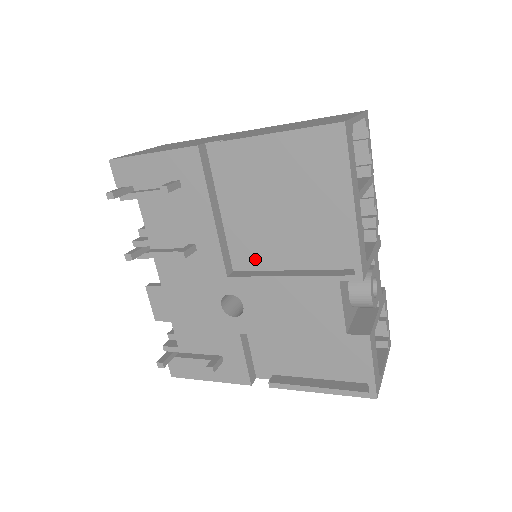
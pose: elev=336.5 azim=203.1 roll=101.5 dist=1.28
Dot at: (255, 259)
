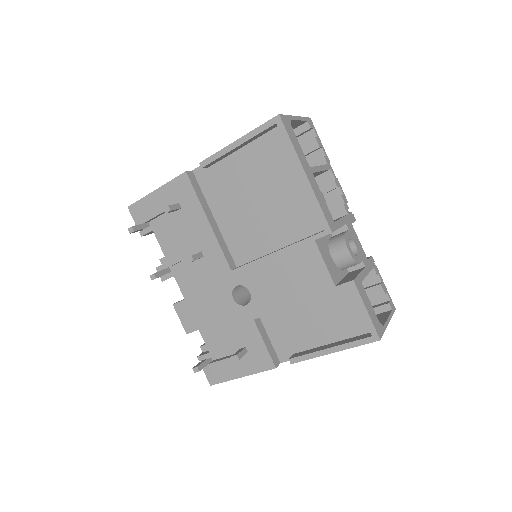
Dot at: (250, 250)
